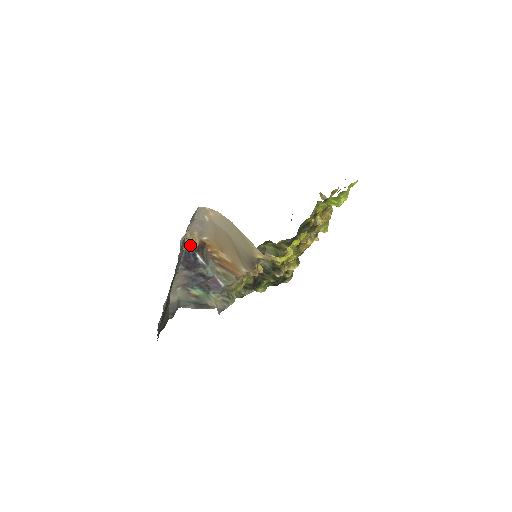
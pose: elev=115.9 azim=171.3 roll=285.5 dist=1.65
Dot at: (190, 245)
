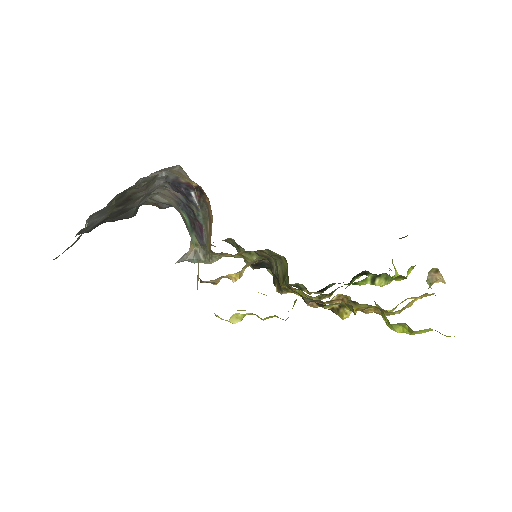
Dot at: (182, 179)
